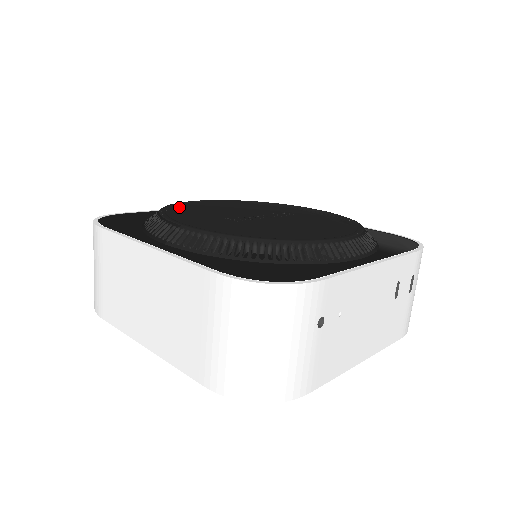
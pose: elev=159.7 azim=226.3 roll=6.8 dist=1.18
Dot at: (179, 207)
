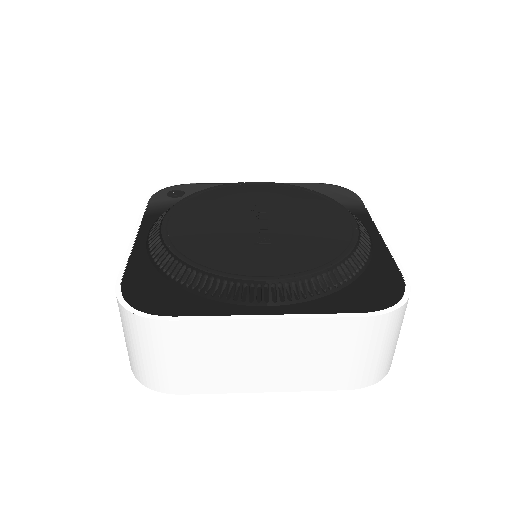
Dot at: (187, 248)
